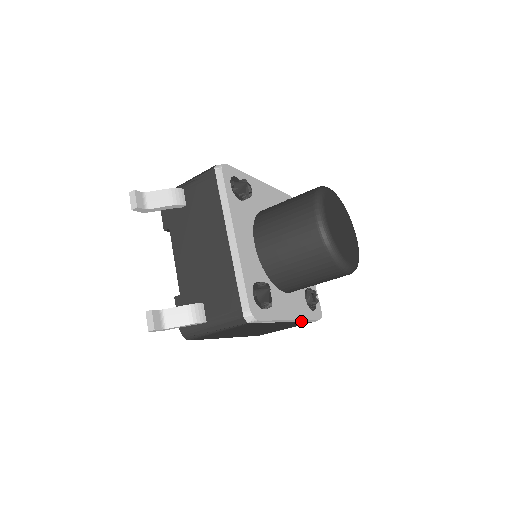
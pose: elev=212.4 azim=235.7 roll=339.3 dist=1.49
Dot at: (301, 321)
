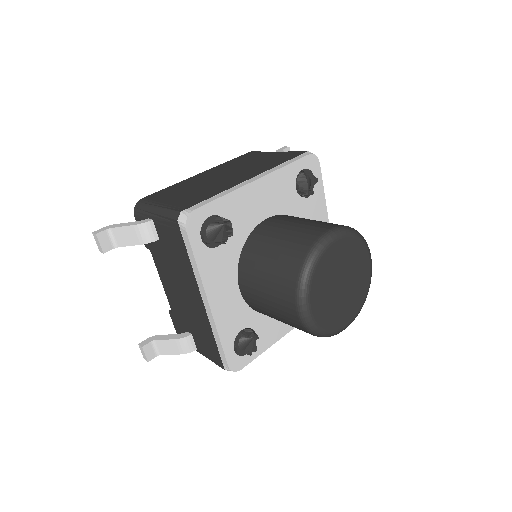
Dot at: occluded
